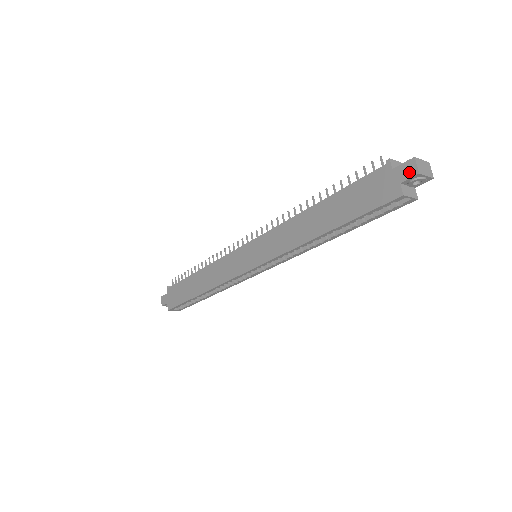
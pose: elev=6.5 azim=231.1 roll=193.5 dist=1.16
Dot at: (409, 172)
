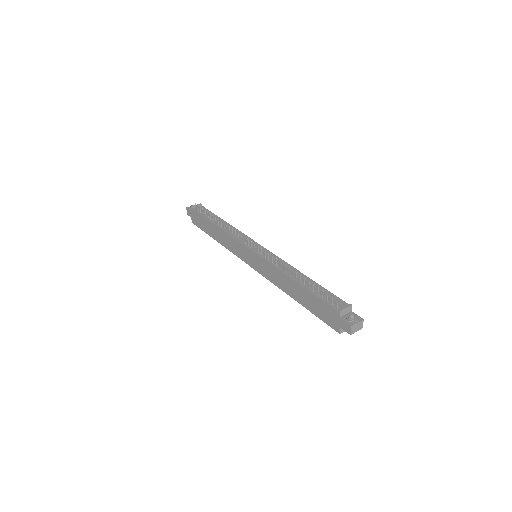
Dot at: (346, 329)
